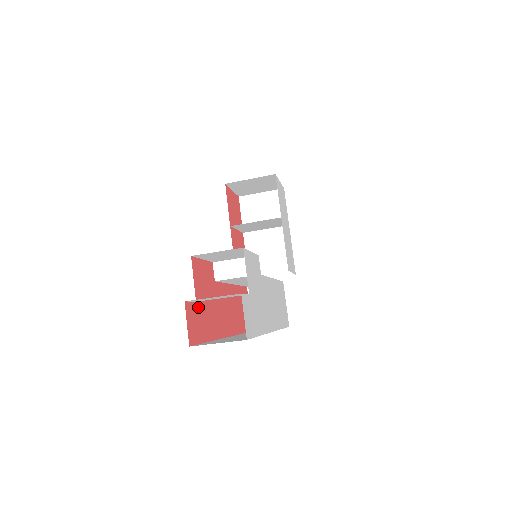
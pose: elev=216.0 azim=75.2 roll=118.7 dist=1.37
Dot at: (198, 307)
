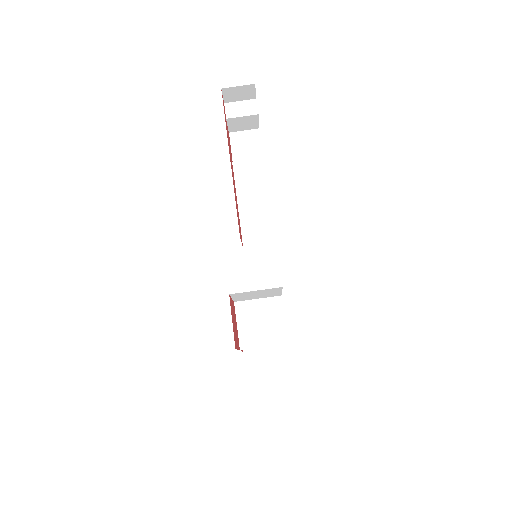
Dot at: occluded
